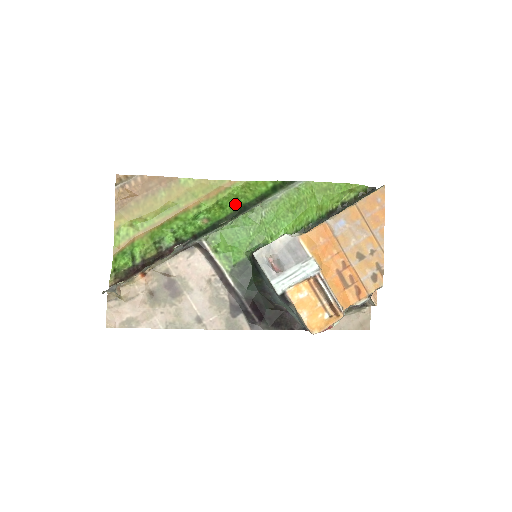
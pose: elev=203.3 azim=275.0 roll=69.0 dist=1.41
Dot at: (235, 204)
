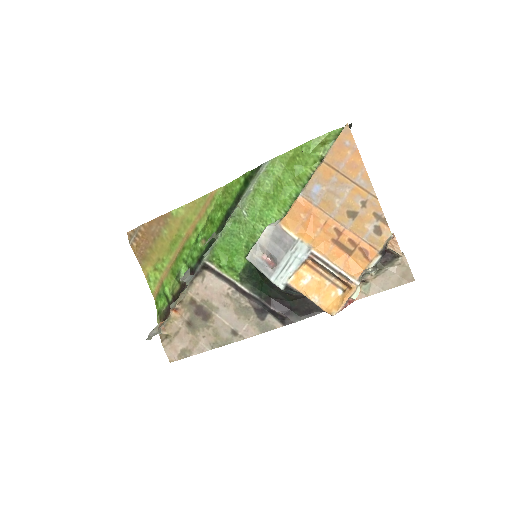
Dot at: (220, 214)
